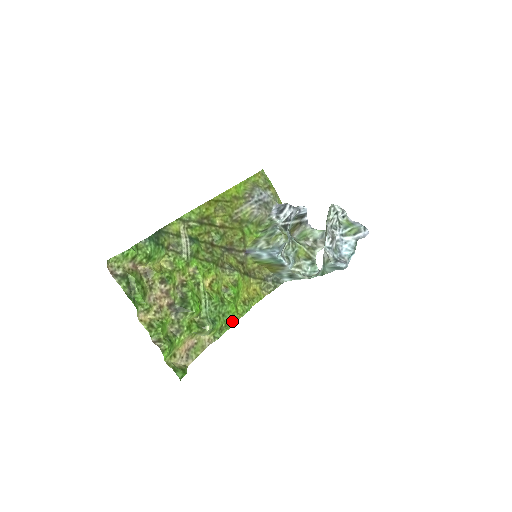
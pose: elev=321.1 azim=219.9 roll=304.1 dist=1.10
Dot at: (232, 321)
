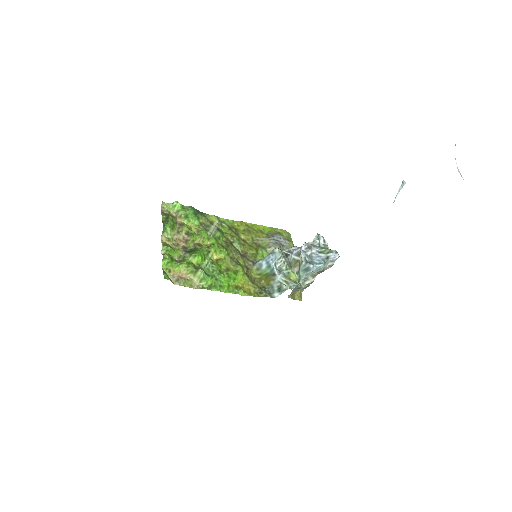
Dot at: (221, 288)
